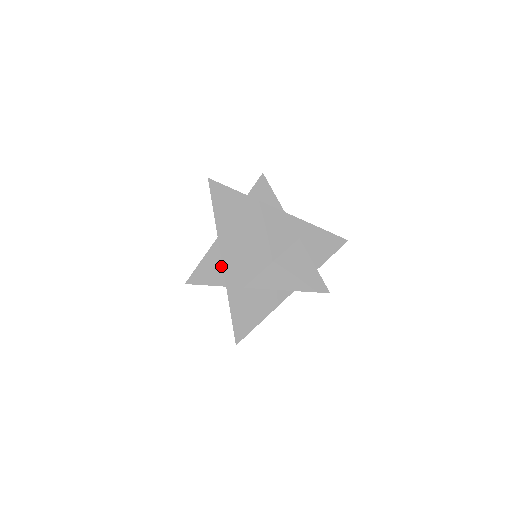
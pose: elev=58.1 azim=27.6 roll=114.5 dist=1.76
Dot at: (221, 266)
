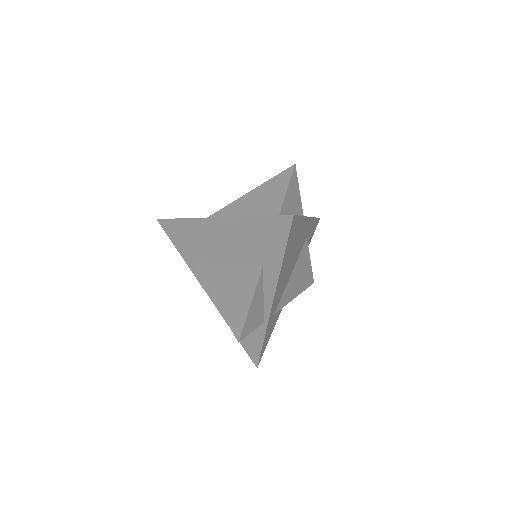
Dot at: (262, 302)
